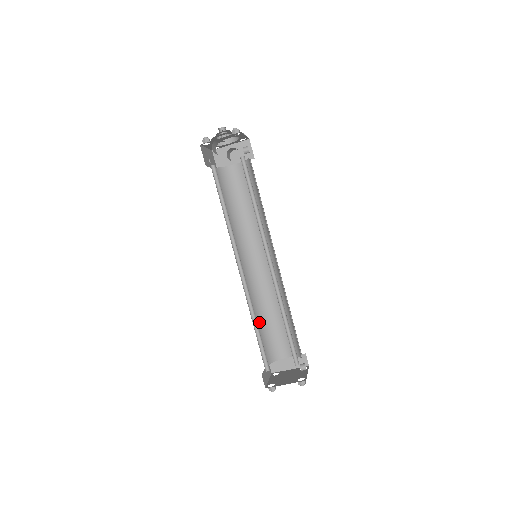
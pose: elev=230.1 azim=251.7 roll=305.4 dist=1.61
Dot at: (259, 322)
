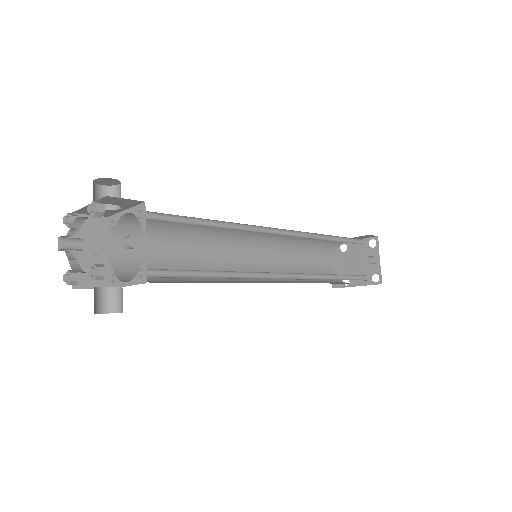
Dot at: (301, 252)
